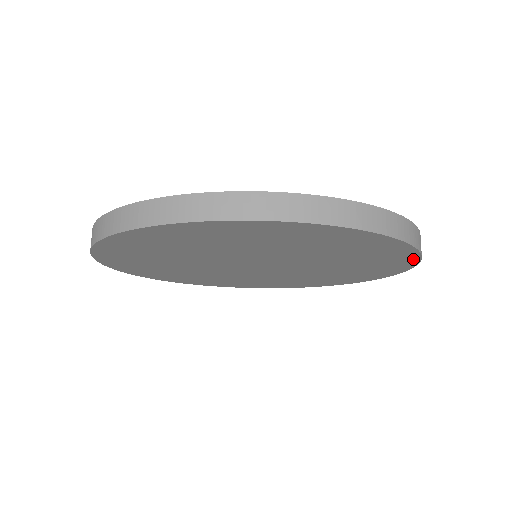
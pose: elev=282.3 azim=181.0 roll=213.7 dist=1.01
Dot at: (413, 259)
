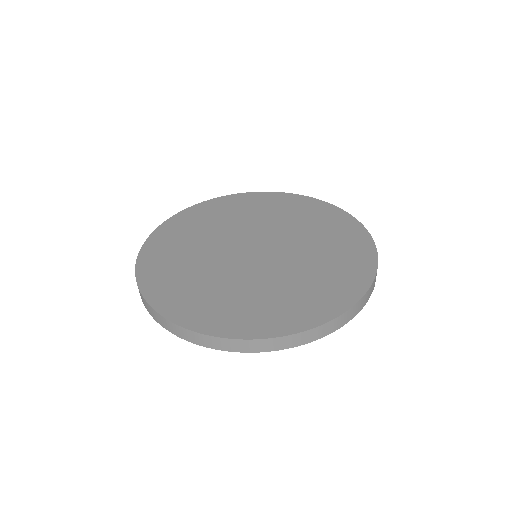
Dot at: occluded
